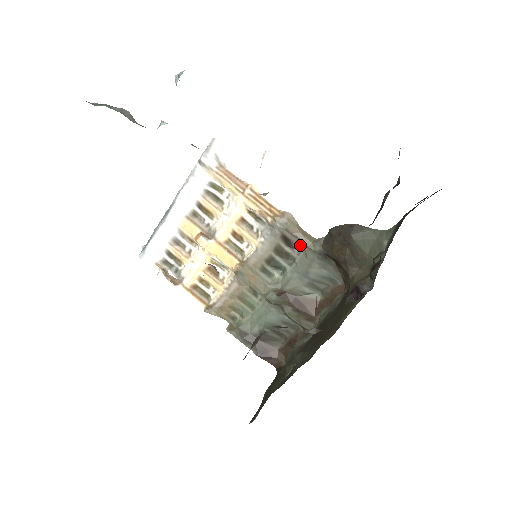
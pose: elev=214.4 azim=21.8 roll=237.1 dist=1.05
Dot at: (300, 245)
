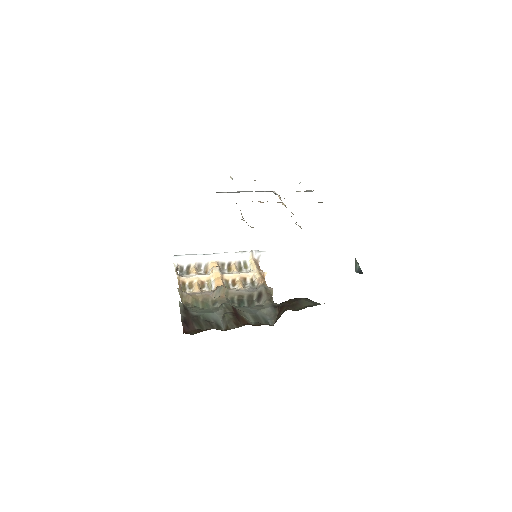
Dot at: (265, 300)
